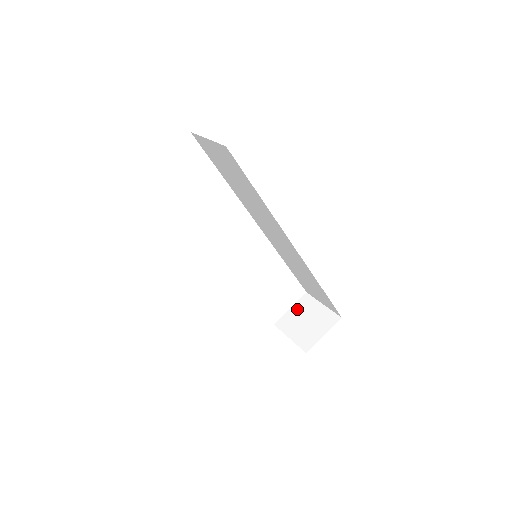
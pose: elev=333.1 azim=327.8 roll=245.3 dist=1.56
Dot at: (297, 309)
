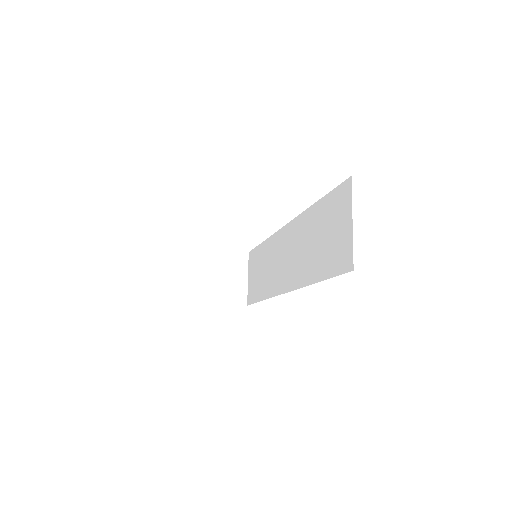
Dot at: (229, 258)
